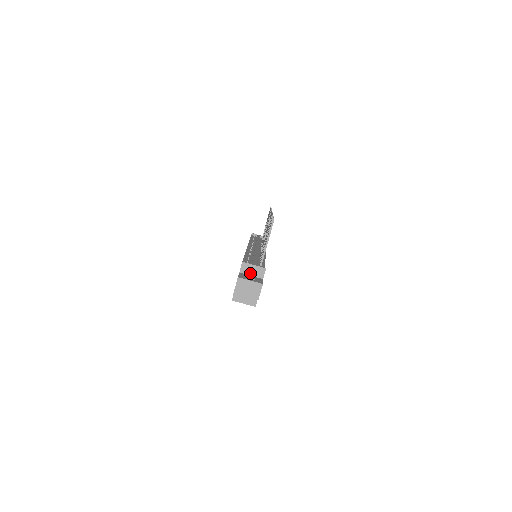
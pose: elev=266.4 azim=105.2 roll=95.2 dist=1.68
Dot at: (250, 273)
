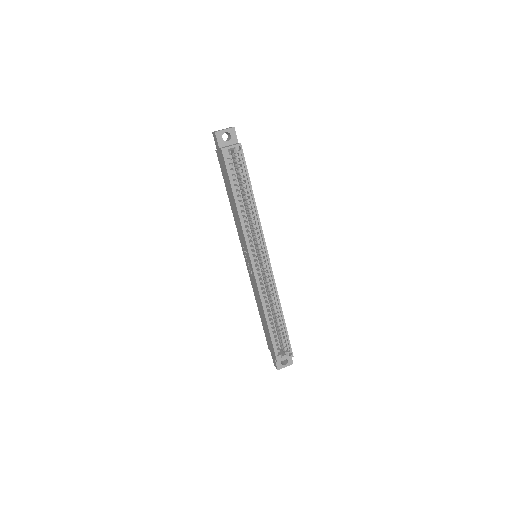
Dot at: occluded
